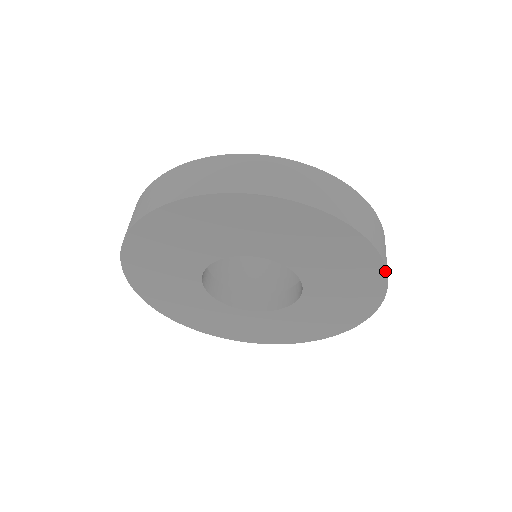
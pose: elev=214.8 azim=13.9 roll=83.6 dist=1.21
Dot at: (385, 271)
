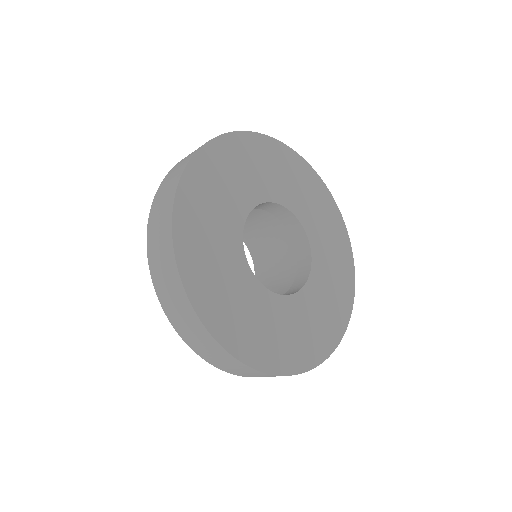
Dot at: (301, 158)
